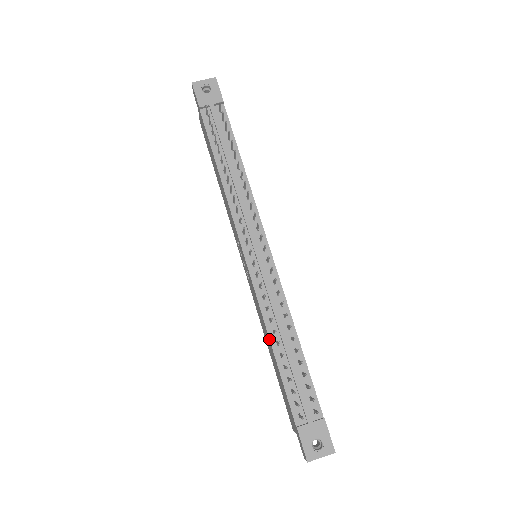
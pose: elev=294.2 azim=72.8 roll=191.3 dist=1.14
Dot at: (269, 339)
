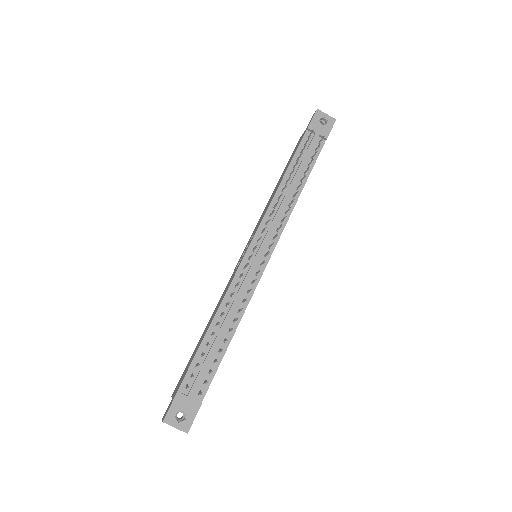
Dot at: (214, 316)
